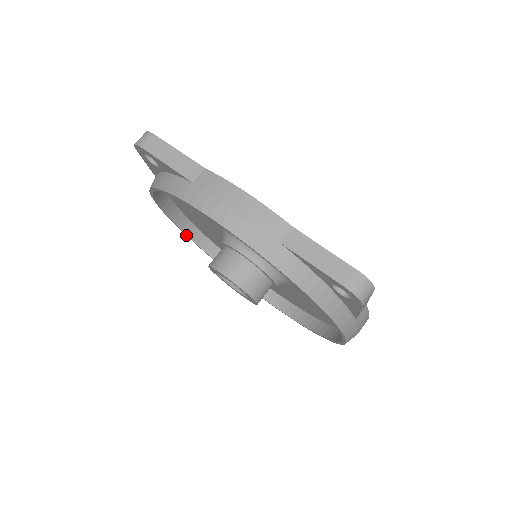
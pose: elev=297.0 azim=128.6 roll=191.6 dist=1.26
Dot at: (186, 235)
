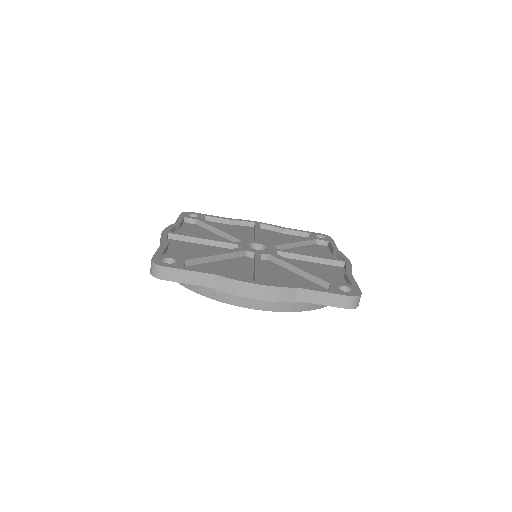
Dot at: occluded
